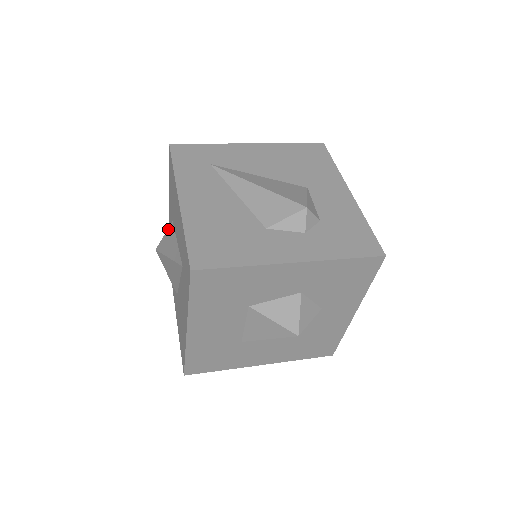
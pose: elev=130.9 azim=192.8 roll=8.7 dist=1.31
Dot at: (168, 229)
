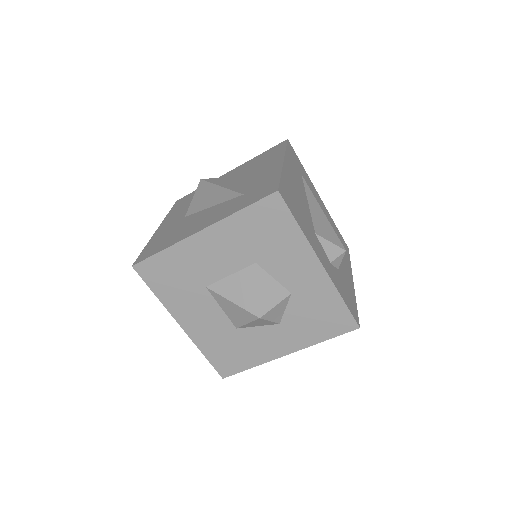
Dot at: (227, 177)
